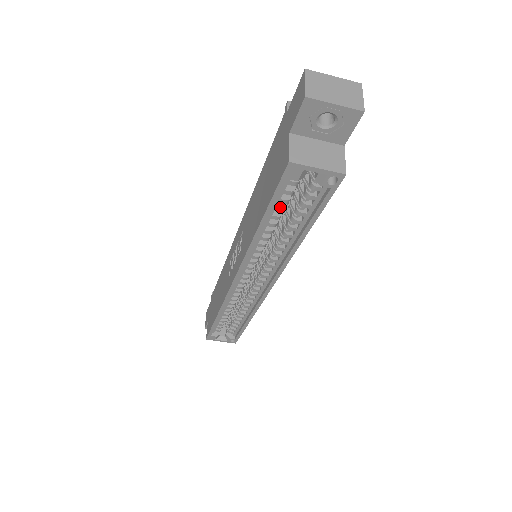
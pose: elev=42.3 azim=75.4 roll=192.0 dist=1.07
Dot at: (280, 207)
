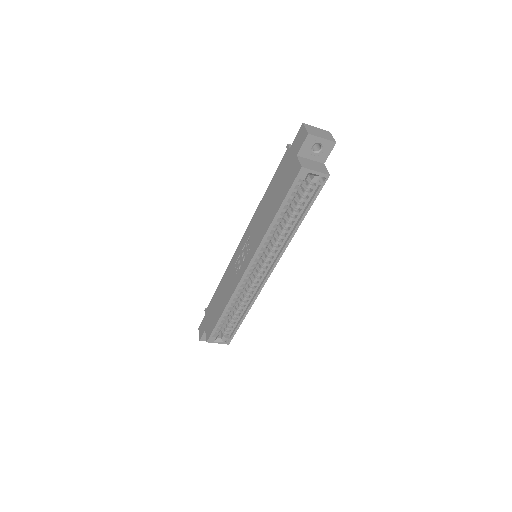
Dot at: (289, 202)
